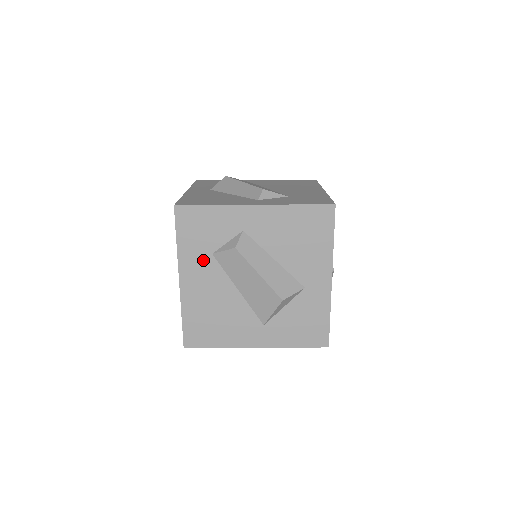
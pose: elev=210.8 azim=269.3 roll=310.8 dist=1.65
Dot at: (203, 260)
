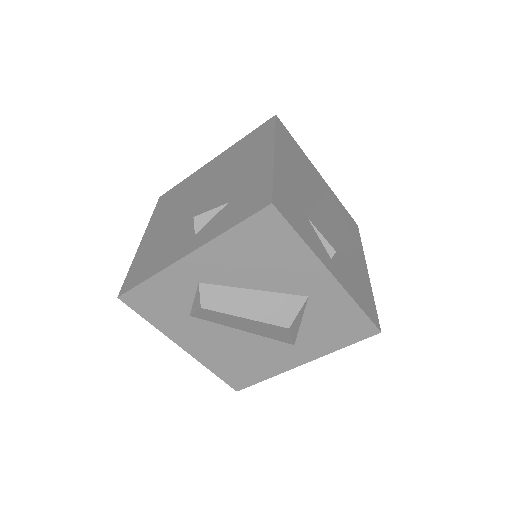
Dot at: (187, 324)
